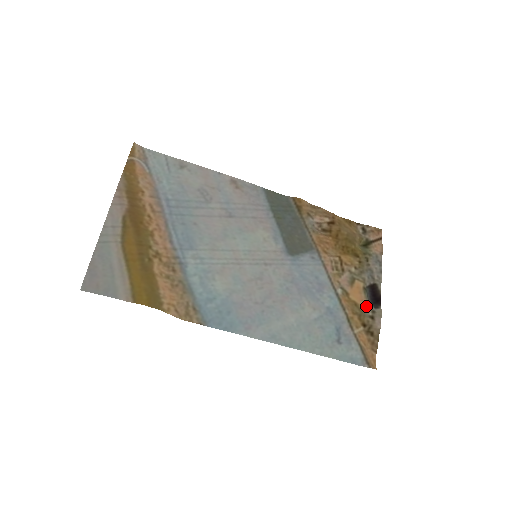
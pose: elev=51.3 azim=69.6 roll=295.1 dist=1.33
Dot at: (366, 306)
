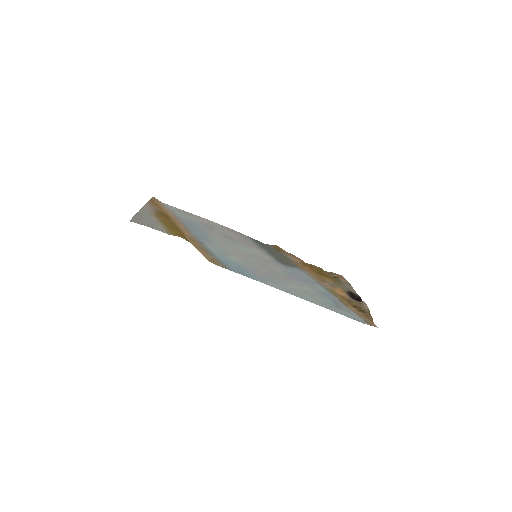
Dot at: (351, 299)
